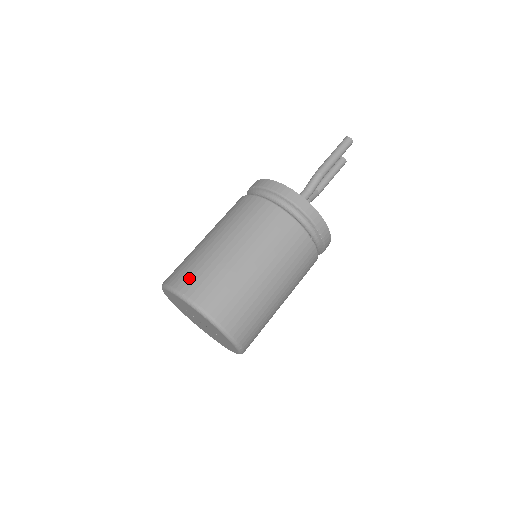
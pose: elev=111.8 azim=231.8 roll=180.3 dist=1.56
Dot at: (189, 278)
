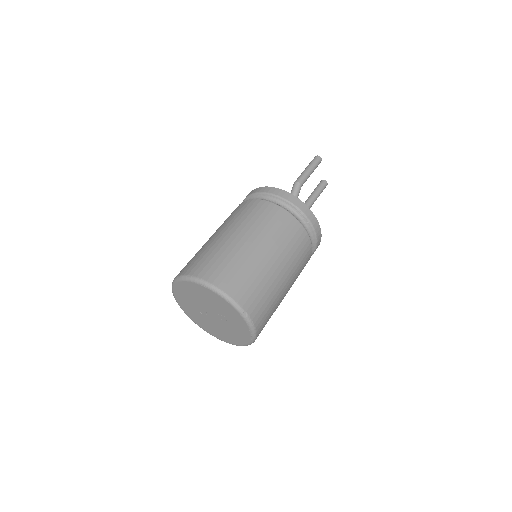
Dot at: (188, 265)
